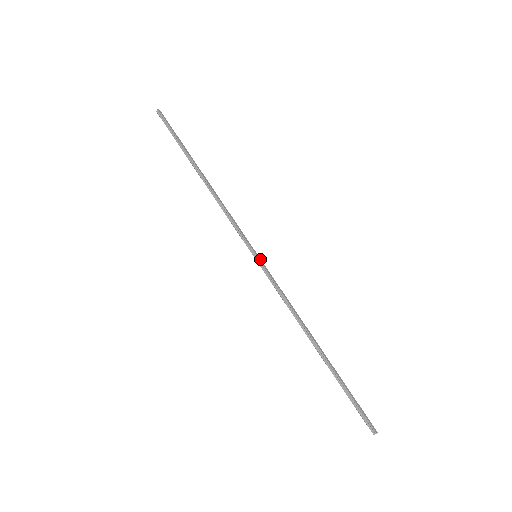
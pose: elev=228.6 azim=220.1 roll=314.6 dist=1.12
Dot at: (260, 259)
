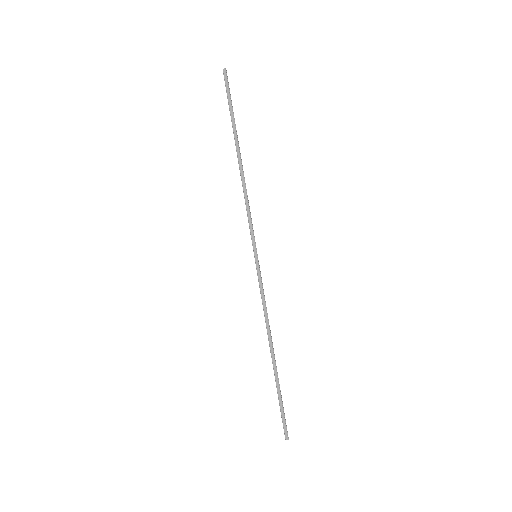
Dot at: (257, 261)
